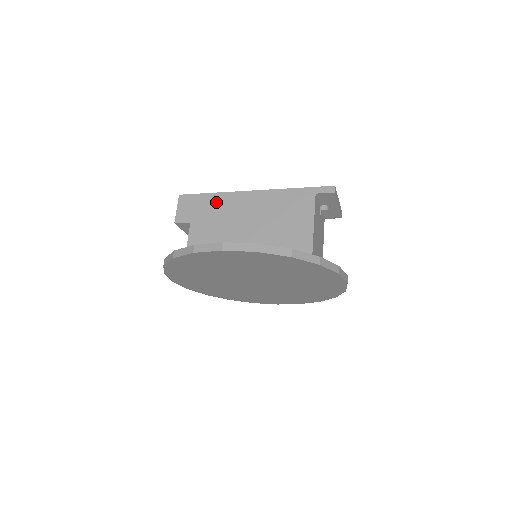
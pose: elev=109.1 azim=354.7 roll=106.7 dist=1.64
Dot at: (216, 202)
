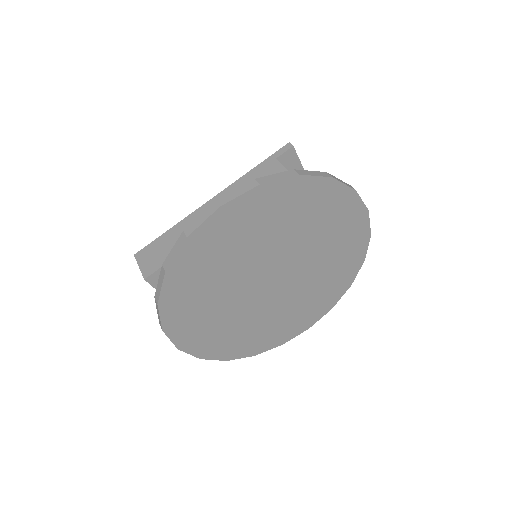
Dot at: (179, 232)
